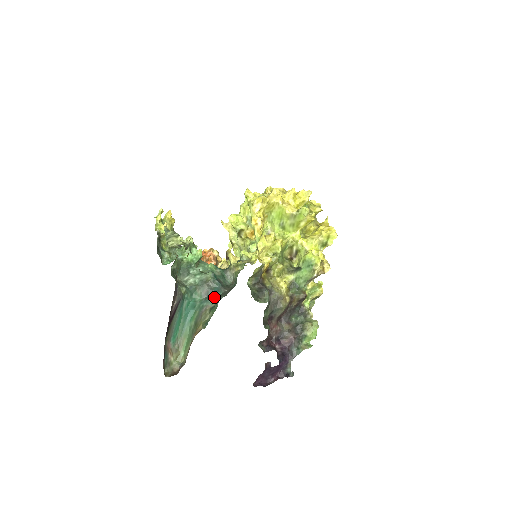
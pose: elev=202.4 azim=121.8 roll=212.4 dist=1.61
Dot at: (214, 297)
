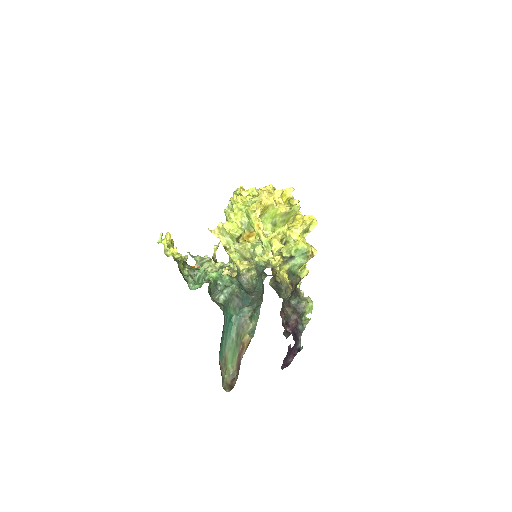
Dot at: (246, 306)
